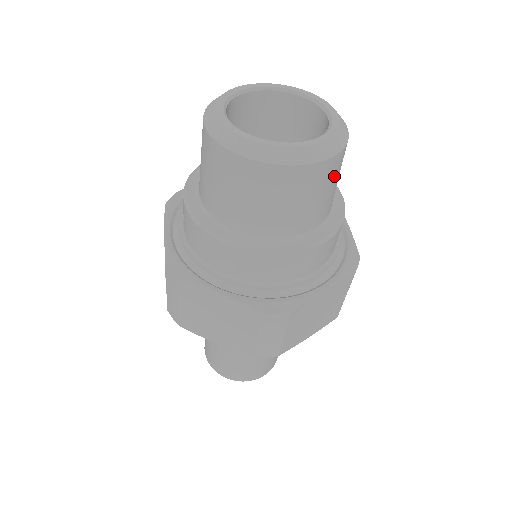
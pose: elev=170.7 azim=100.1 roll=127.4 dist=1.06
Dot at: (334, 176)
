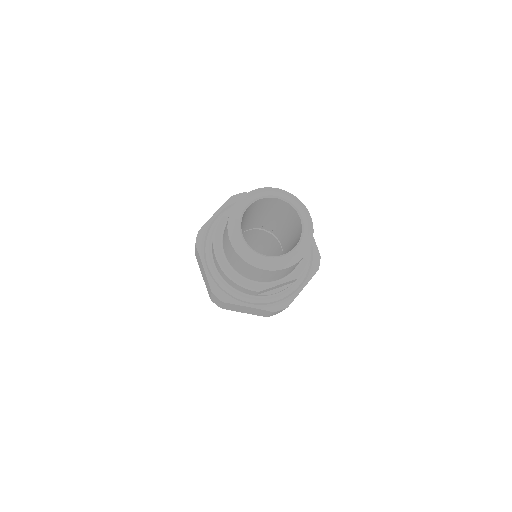
Dot at: occluded
